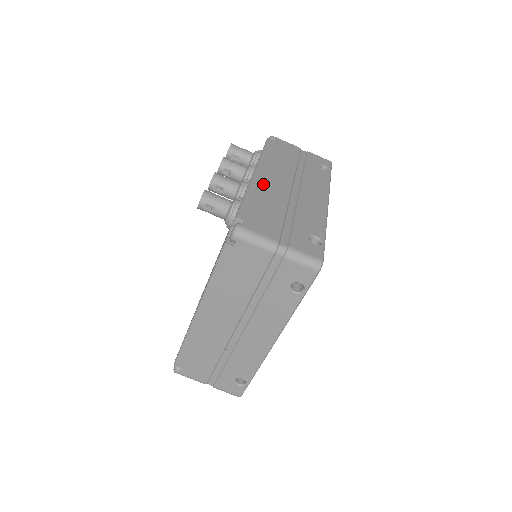
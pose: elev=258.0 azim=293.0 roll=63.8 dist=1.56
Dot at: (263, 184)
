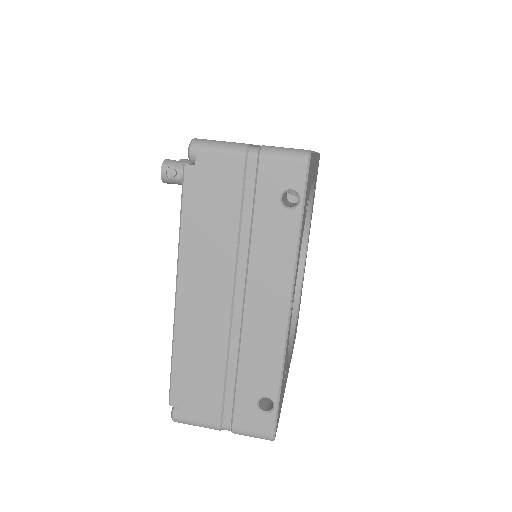
Dot at: occluded
